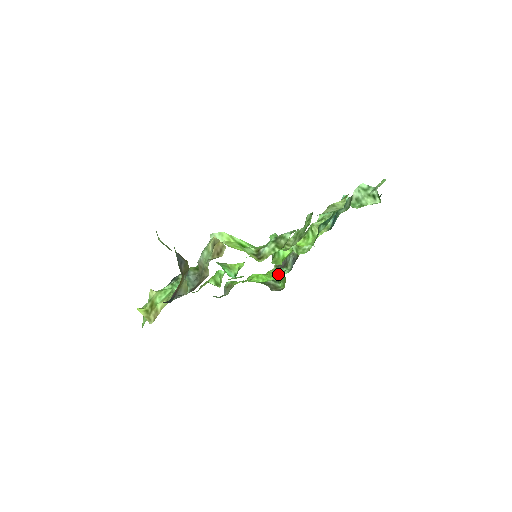
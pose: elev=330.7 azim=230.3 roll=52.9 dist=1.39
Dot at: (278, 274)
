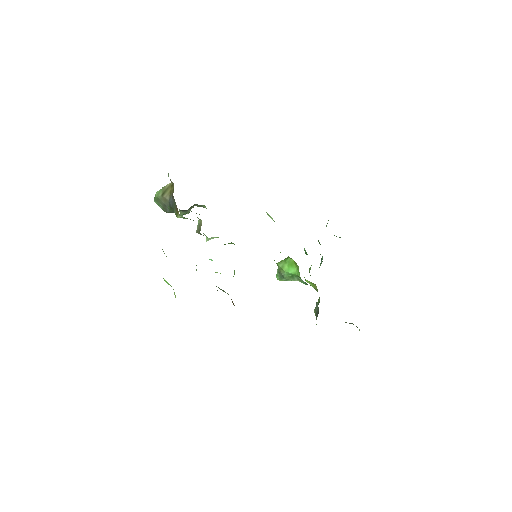
Dot at: occluded
